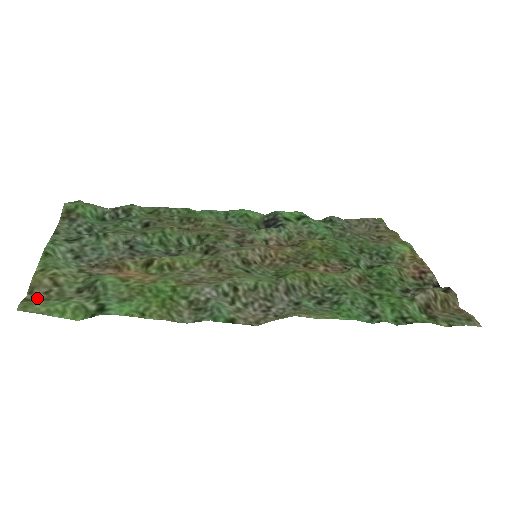
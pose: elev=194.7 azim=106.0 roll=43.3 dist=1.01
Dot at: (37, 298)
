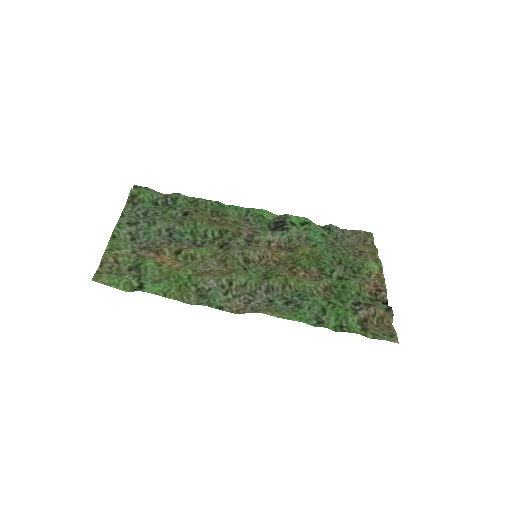
Dot at: (104, 271)
